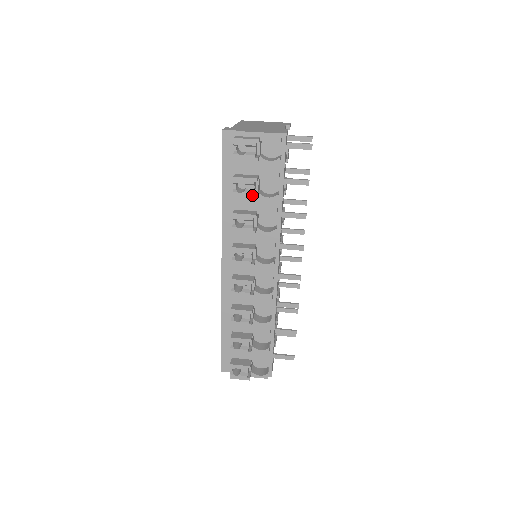
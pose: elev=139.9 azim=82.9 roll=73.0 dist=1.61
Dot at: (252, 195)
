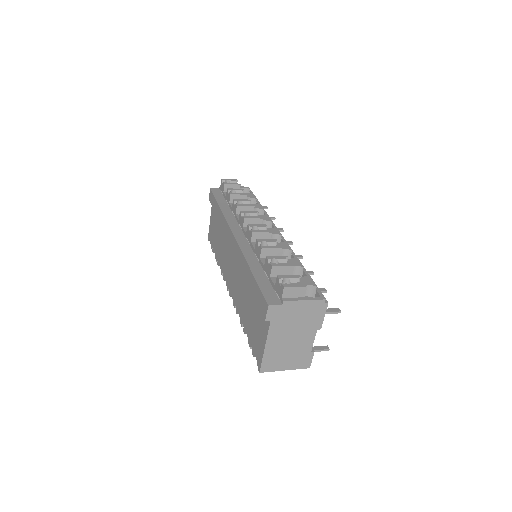
Dot at: (243, 194)
